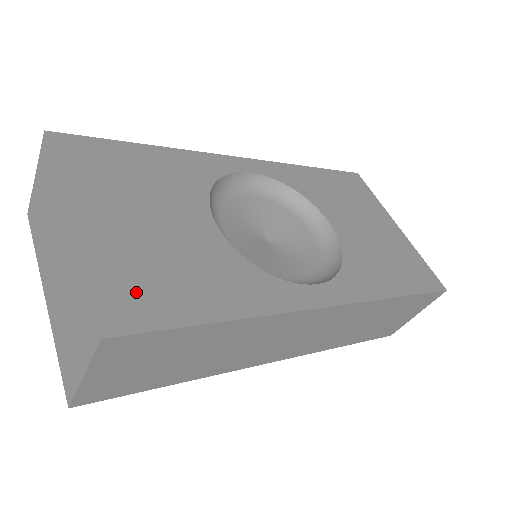
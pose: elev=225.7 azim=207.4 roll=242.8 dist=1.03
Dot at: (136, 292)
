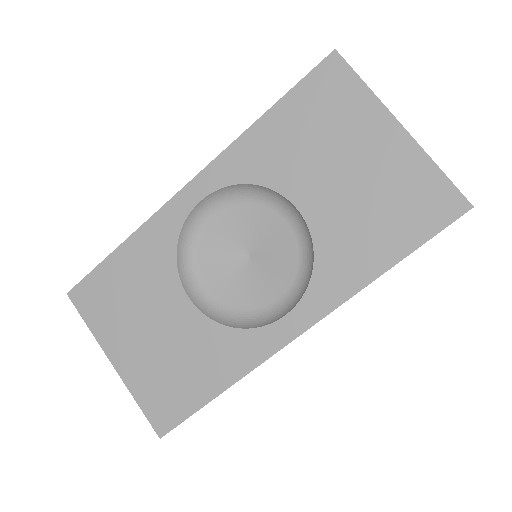
Dot at: (164, 399)
